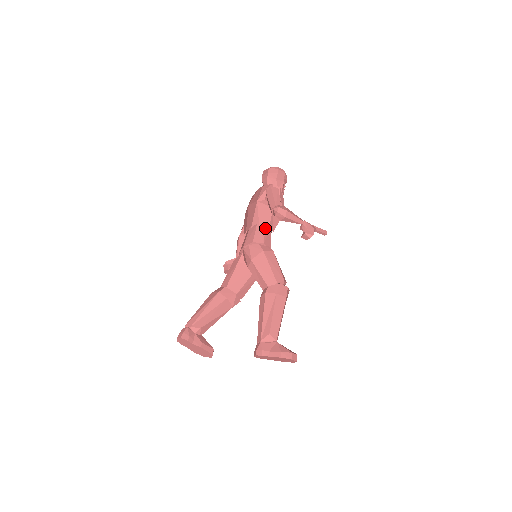
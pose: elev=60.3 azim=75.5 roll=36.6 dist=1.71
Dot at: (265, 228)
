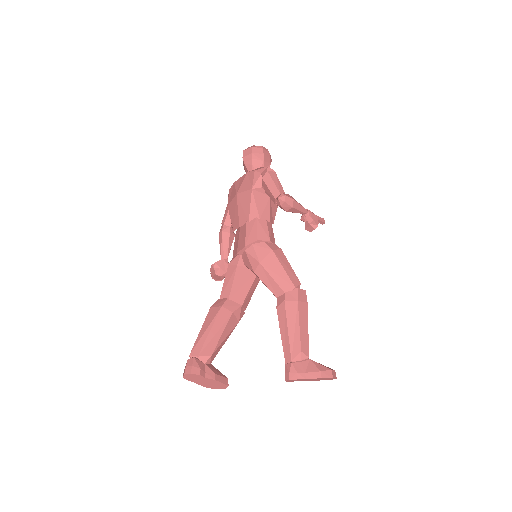
Dot at: (266, 222)
